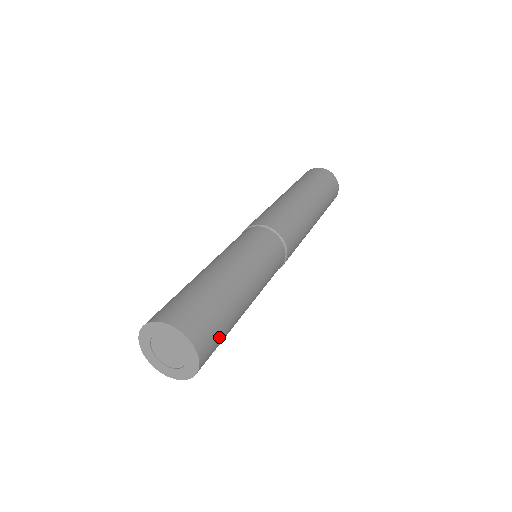
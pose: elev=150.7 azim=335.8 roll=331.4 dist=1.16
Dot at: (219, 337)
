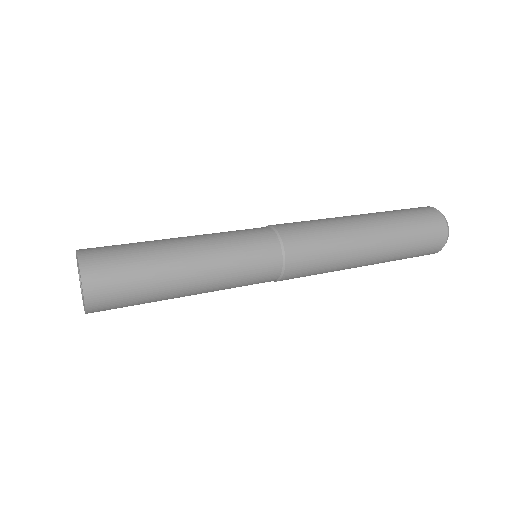
Dot at: (123, 281)
